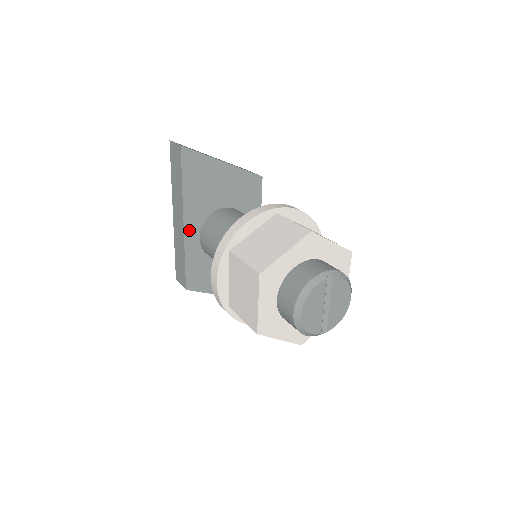
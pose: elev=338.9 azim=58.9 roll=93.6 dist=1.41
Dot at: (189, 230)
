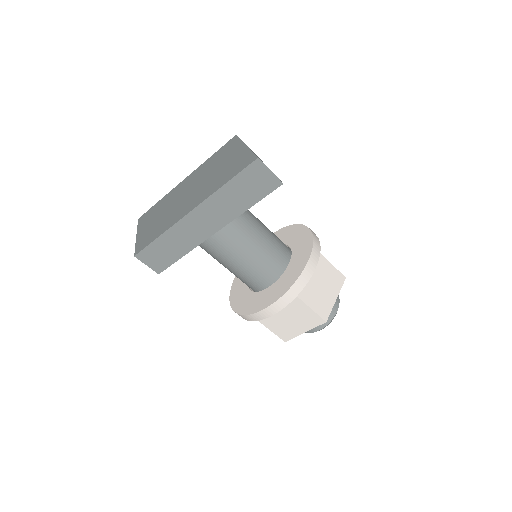
Dot at: occluded
